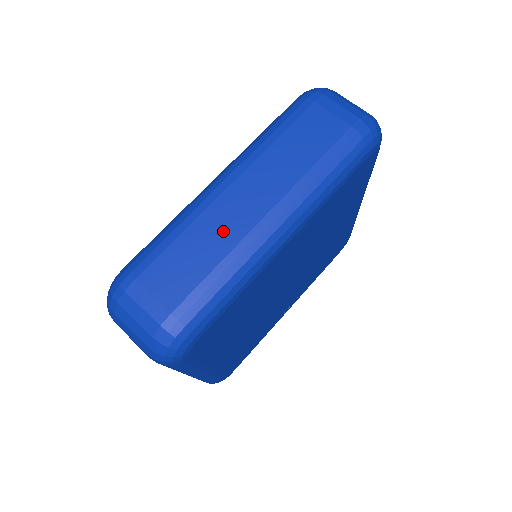
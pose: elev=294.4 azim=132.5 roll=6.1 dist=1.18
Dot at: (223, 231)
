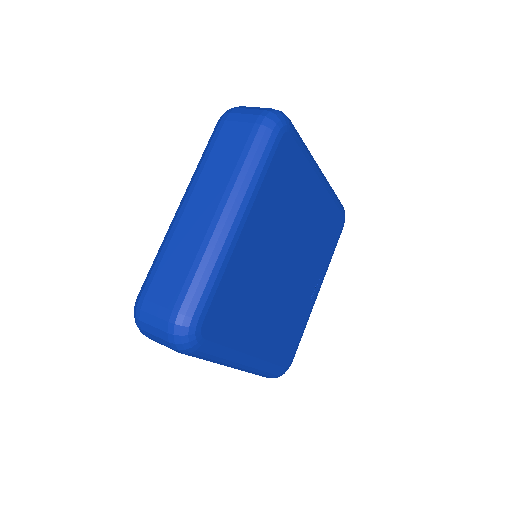
Dot at: (190, 239)
